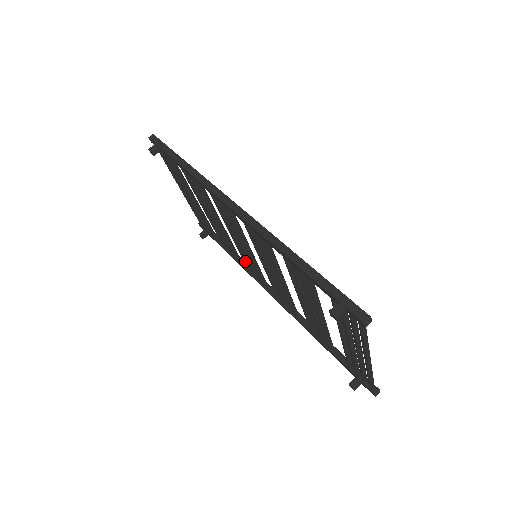
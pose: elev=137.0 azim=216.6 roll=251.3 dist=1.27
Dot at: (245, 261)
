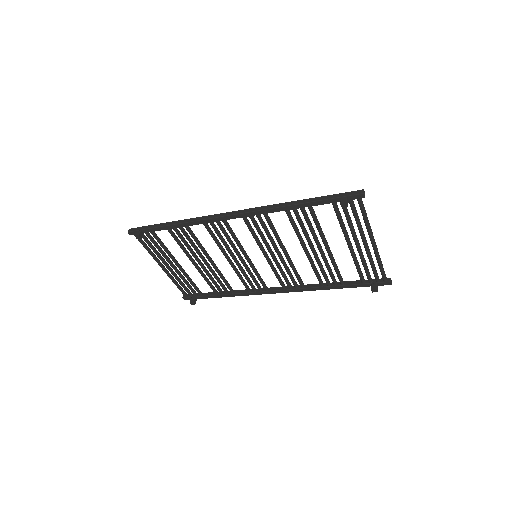
Dot at: (243, 282)
